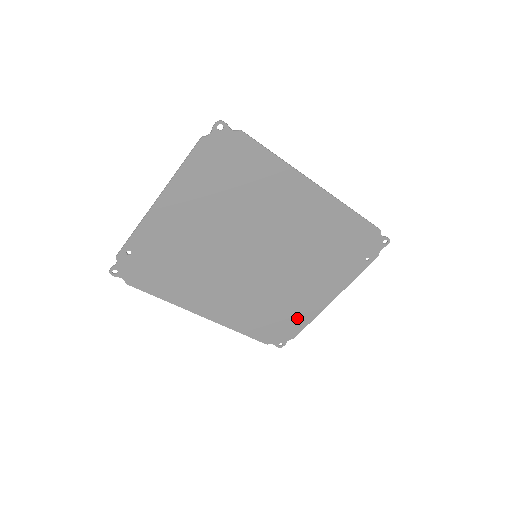
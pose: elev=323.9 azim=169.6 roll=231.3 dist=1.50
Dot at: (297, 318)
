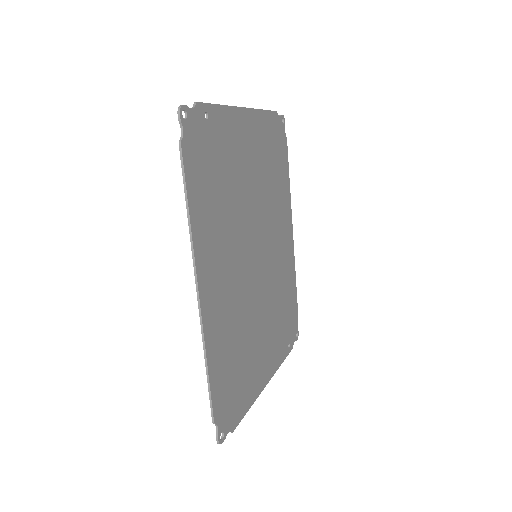
Dot at: (245, 390)
